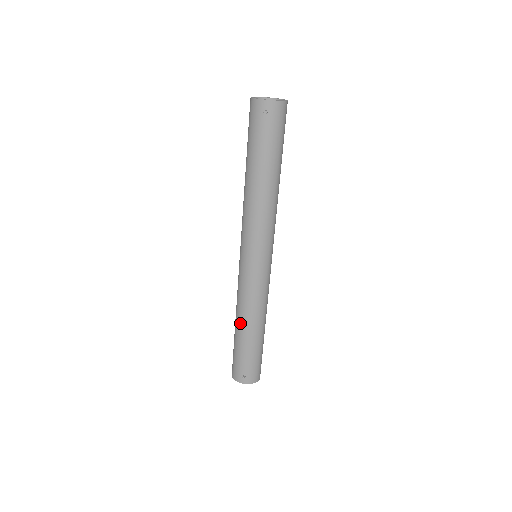
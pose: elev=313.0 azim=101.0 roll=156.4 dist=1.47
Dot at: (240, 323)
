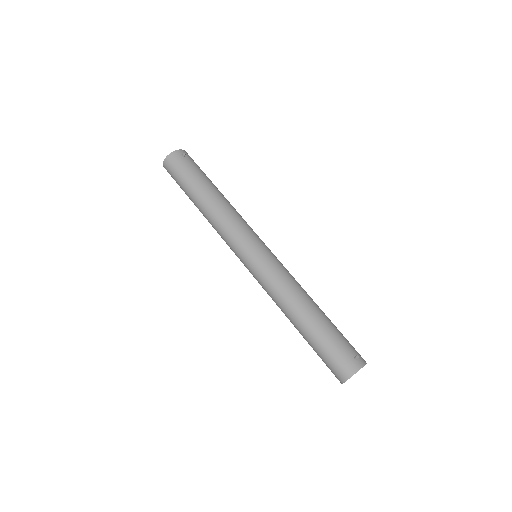
Dot at: (302, 308)
